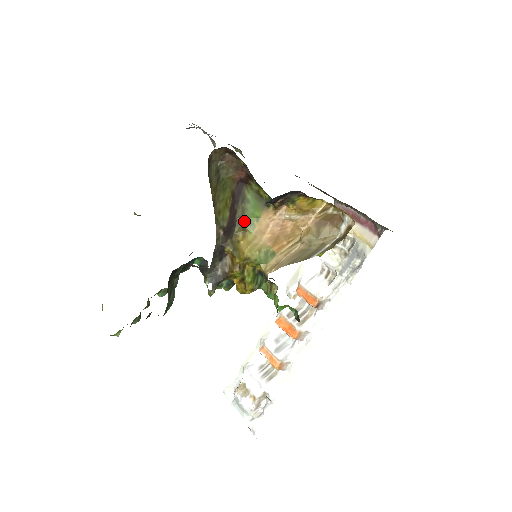
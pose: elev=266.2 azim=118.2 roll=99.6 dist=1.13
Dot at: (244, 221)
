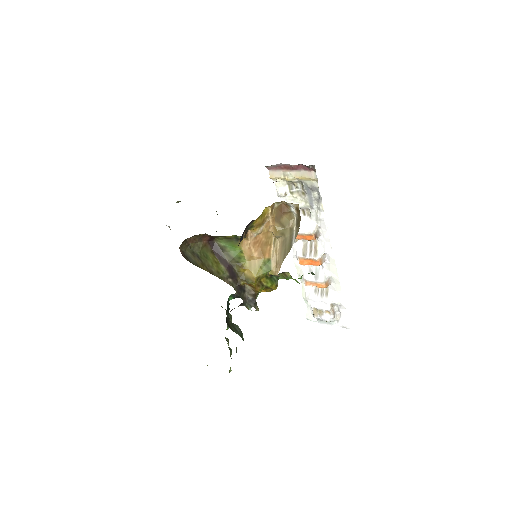
Dot at: (235, 260)
